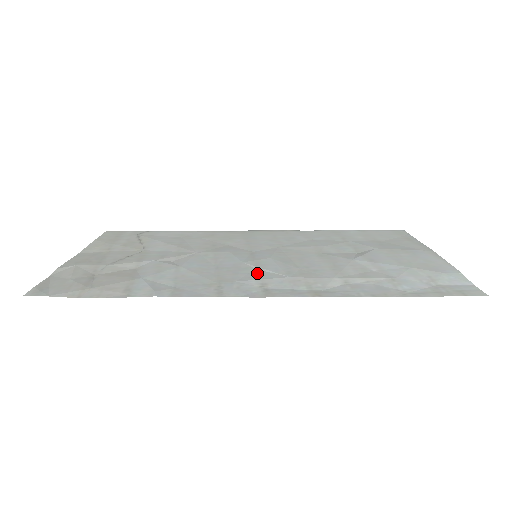
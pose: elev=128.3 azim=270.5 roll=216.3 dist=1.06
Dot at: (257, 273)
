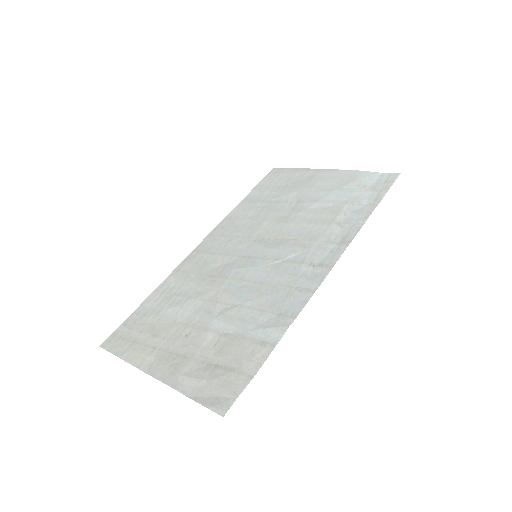
Dot at: (290, 263)
